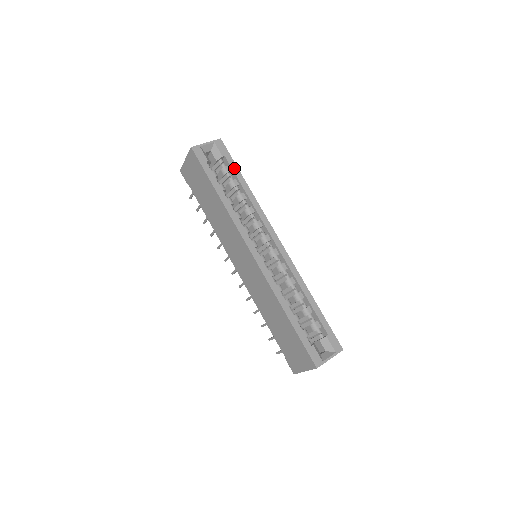
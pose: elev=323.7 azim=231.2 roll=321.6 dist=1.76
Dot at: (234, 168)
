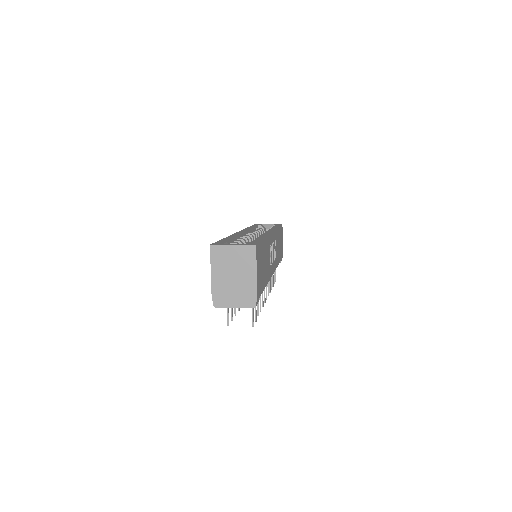
Dot at: occluded
